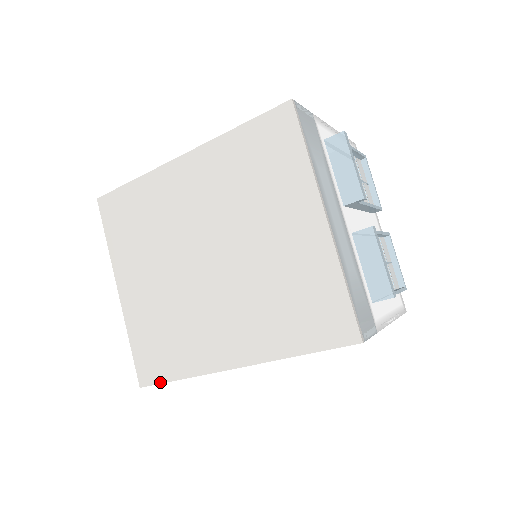
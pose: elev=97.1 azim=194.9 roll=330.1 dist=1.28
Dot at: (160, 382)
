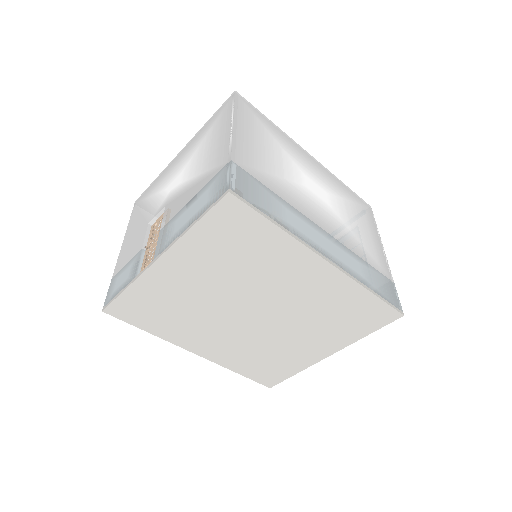
Dot at: (127, 322)
